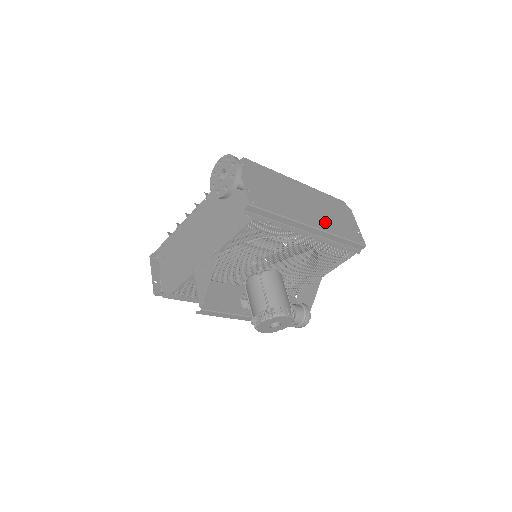
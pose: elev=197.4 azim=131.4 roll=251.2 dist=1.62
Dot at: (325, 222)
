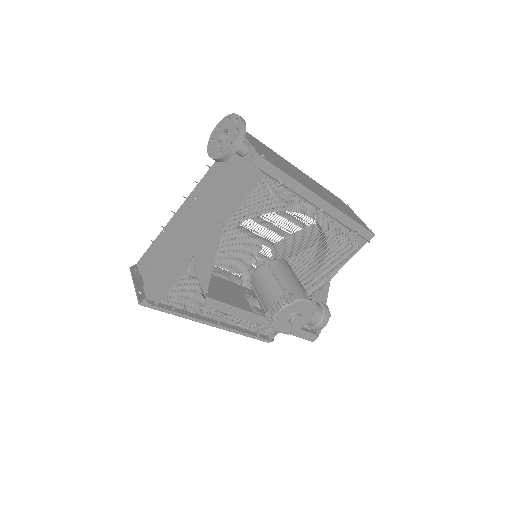
Dot at: (332, 202)
